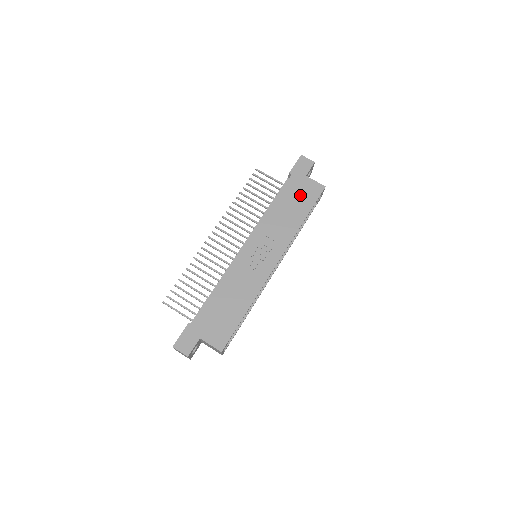
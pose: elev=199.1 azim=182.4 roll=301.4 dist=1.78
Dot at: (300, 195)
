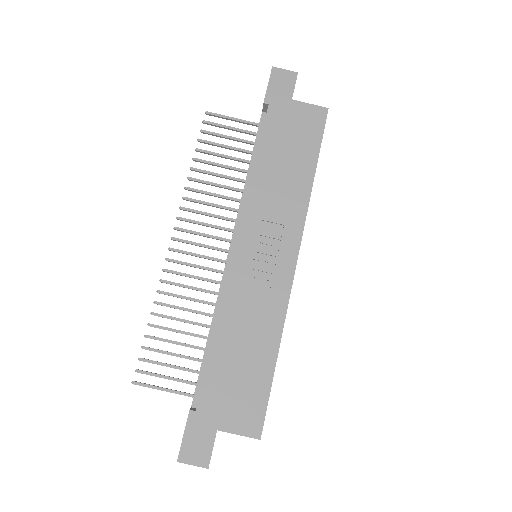
Dot at: (294, 134)
